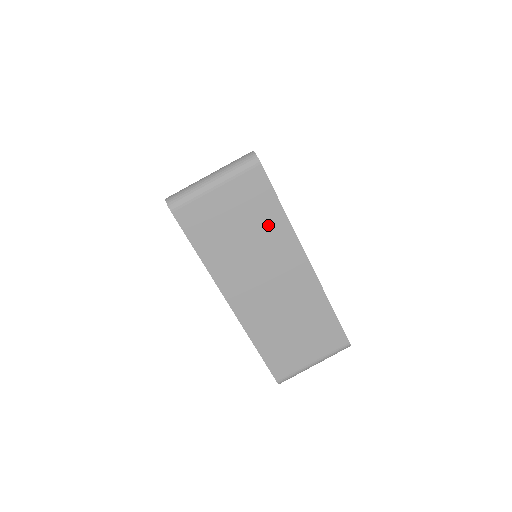
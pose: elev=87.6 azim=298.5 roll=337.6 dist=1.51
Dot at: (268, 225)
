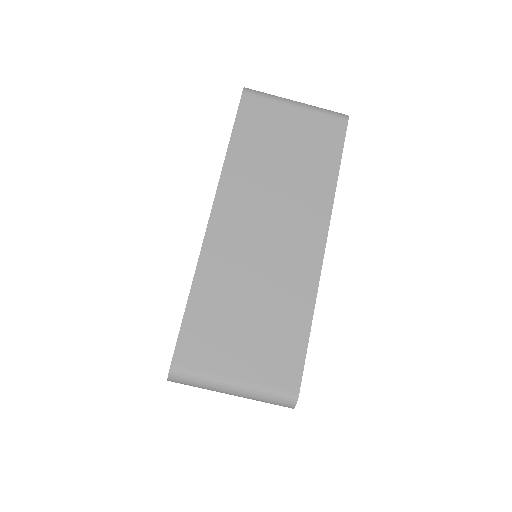
Dot at: (314, 173)
